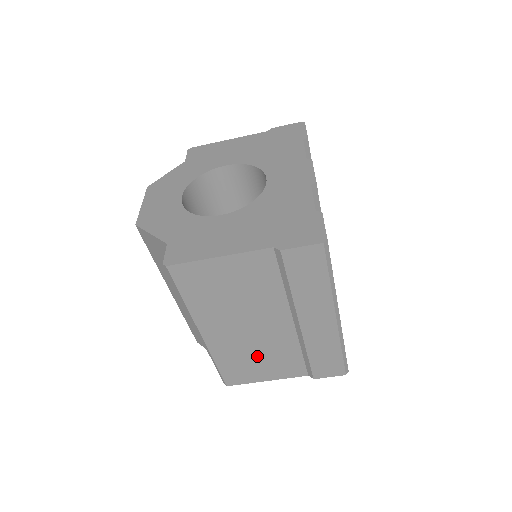
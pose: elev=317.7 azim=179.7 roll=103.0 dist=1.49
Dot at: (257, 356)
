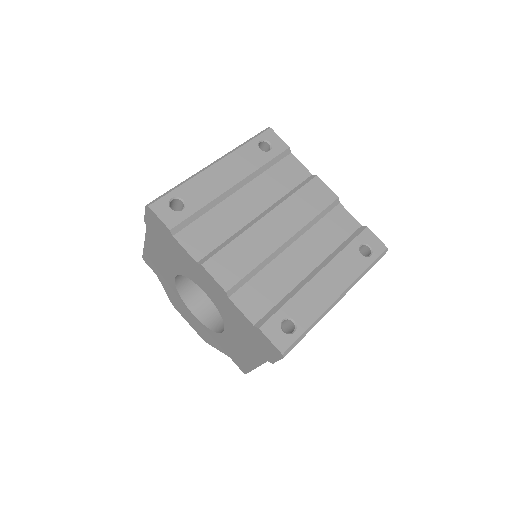
Dot at: occluded
